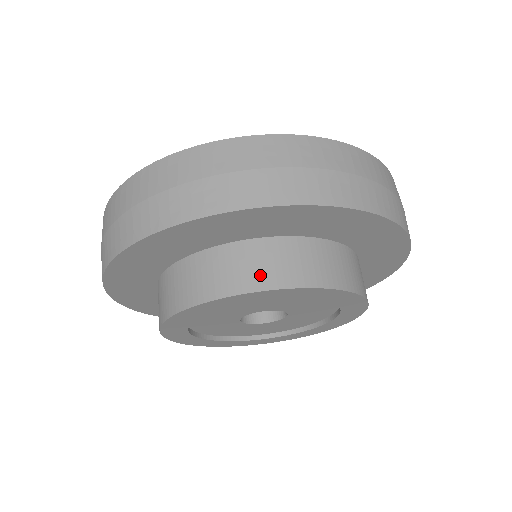
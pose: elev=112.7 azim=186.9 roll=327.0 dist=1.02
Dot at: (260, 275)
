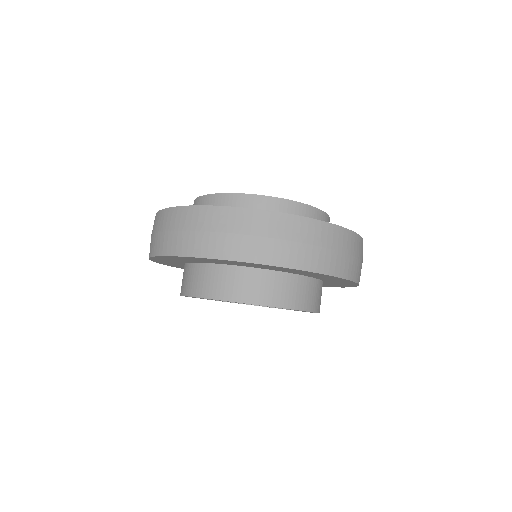
Dot at: (288, 298)
